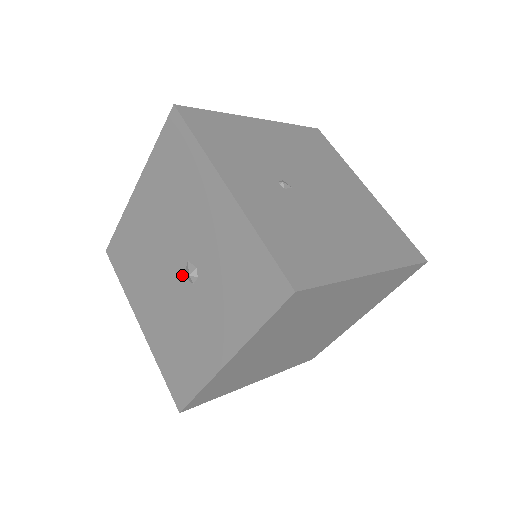
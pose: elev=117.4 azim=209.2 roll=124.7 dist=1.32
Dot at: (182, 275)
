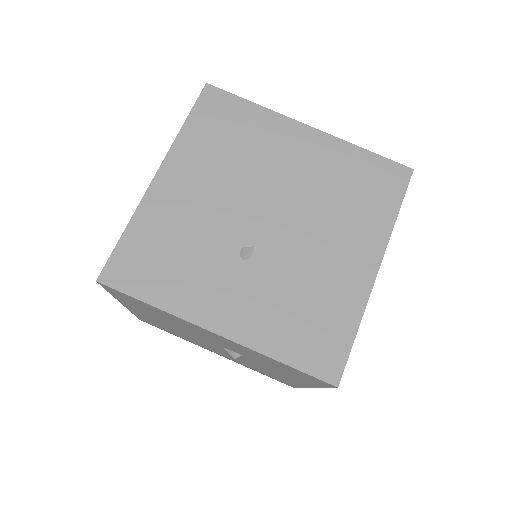
Dot at: occluded
